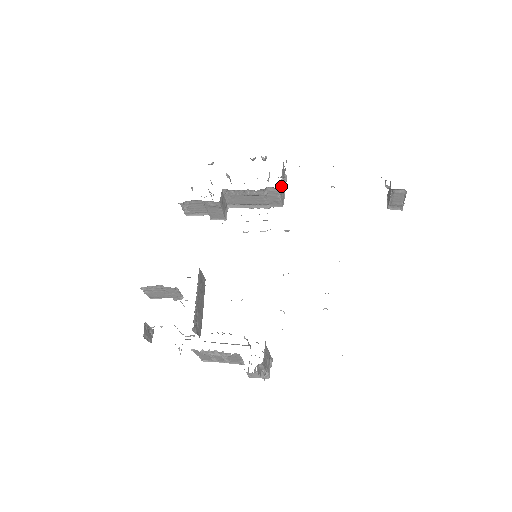
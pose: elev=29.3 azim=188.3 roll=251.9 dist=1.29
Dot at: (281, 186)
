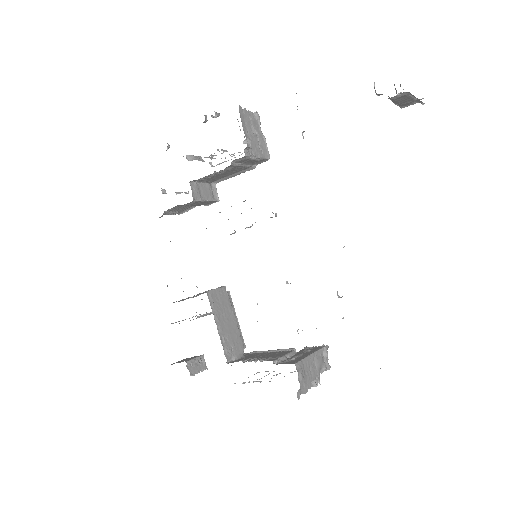
Dot at: (248, 149)
